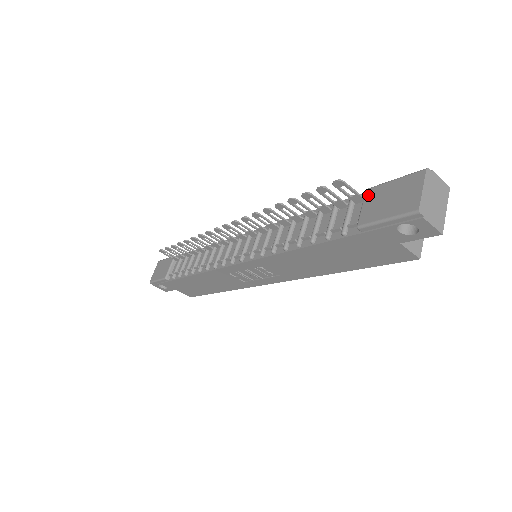
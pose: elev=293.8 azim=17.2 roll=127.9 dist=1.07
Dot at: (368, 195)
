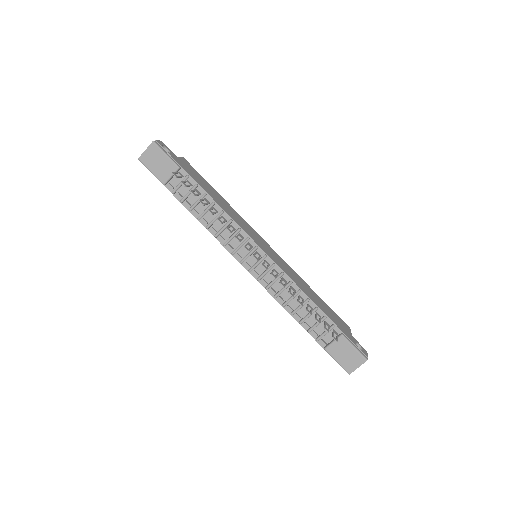
Dot at: (340, 340)
